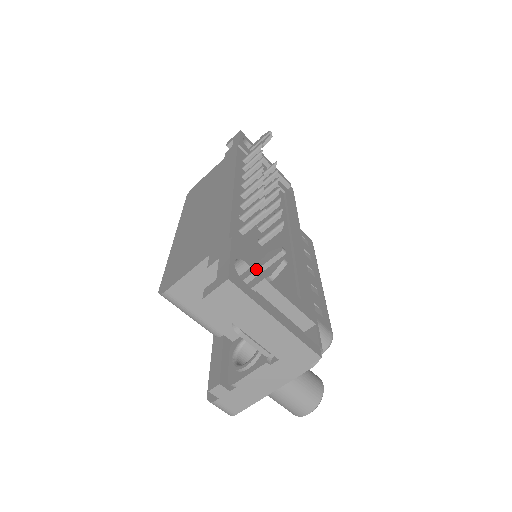
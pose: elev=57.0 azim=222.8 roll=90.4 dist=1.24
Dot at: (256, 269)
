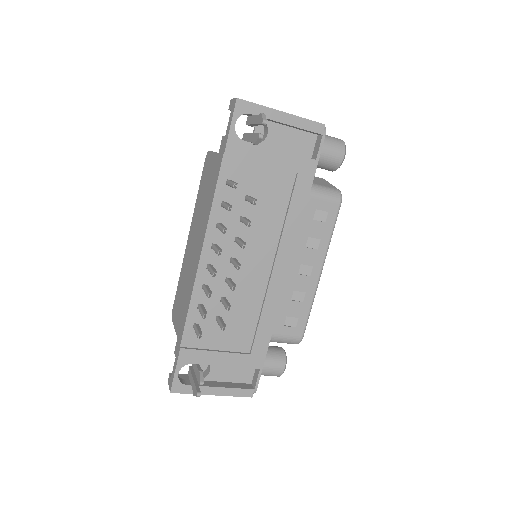
Dot at: (195, 373)
